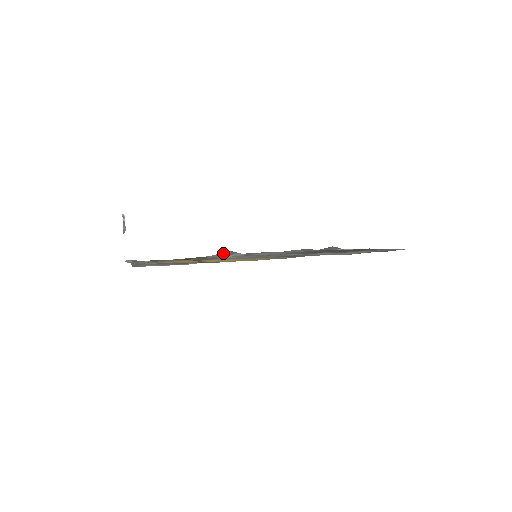
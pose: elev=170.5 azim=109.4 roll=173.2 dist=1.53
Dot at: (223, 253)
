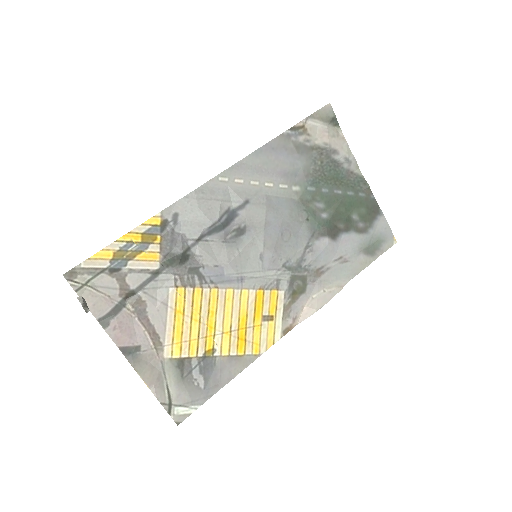
Dot at: (207, 228)
